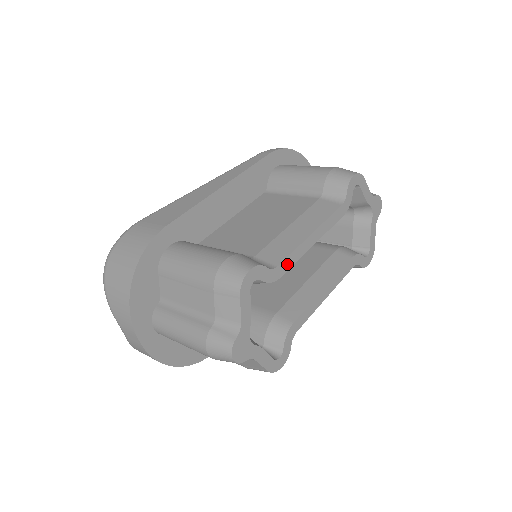
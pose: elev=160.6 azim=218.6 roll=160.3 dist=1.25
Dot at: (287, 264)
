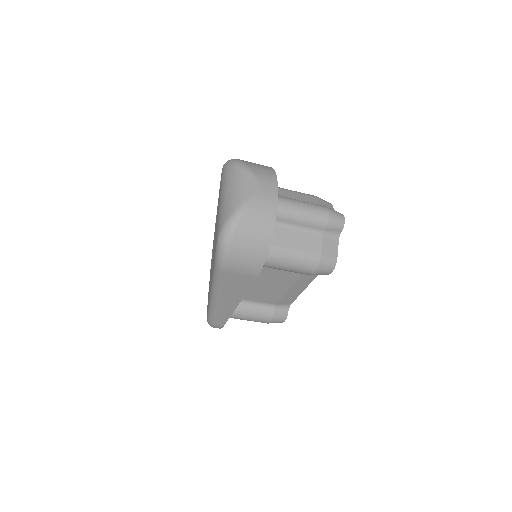
Dot at: occluded
